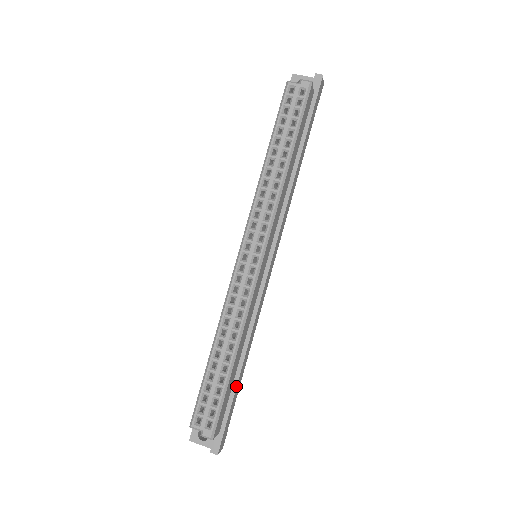
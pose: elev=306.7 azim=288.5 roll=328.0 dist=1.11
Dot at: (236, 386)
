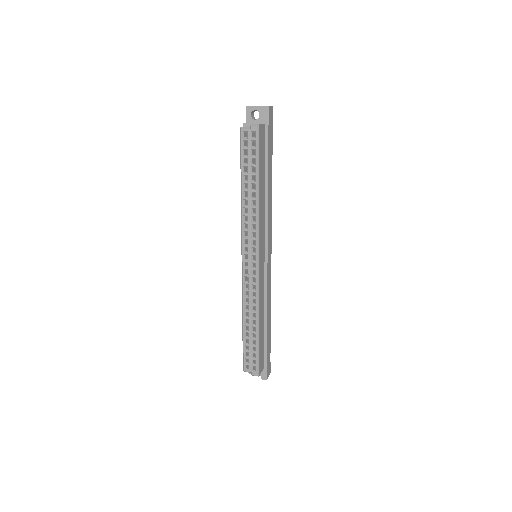
Dot at: (266, 340)
